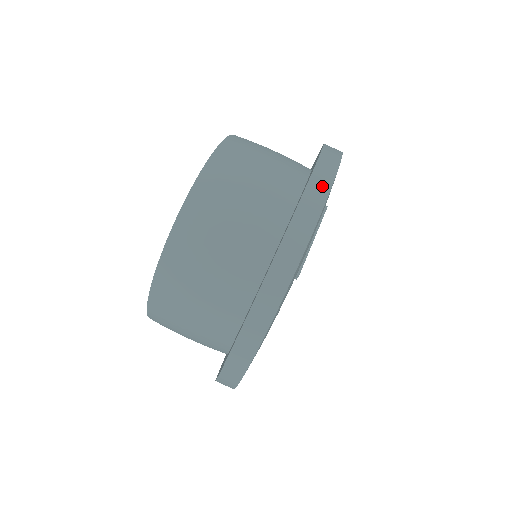
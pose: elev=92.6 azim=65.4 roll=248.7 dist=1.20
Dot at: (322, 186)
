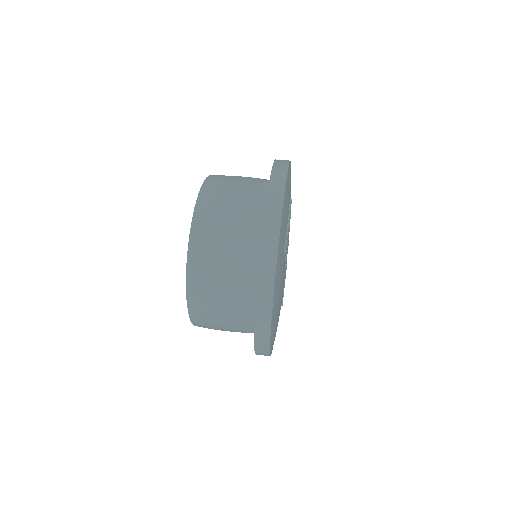
Dot at: (279, 182)
